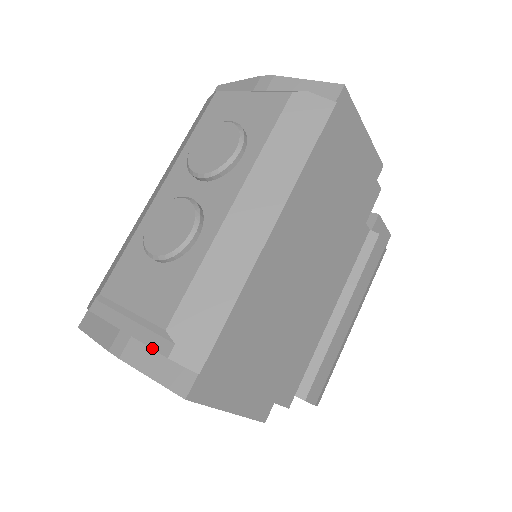
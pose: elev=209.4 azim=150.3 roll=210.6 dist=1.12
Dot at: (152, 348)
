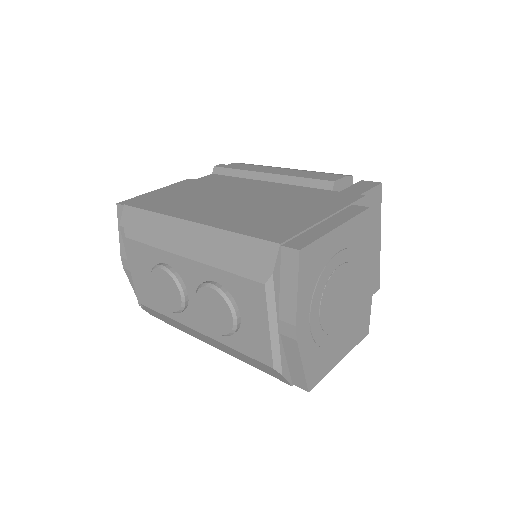
Dot at: (136, 293)
